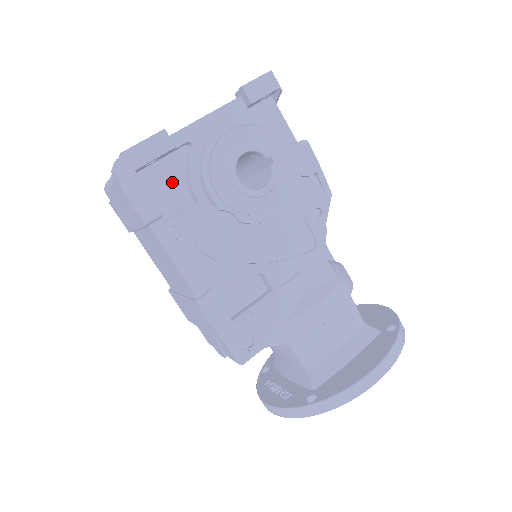
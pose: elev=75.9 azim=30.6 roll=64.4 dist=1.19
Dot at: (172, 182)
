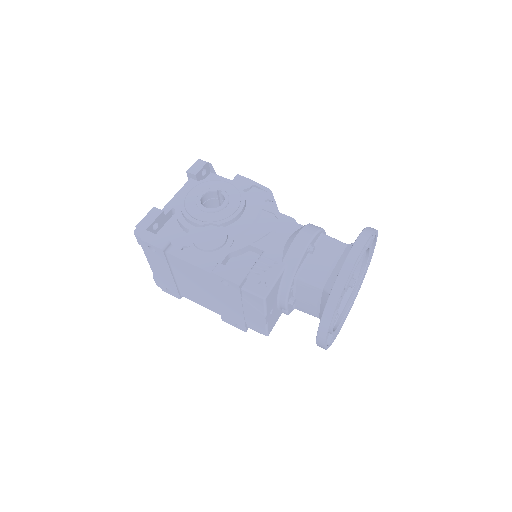
Dot at: (174, 233)
